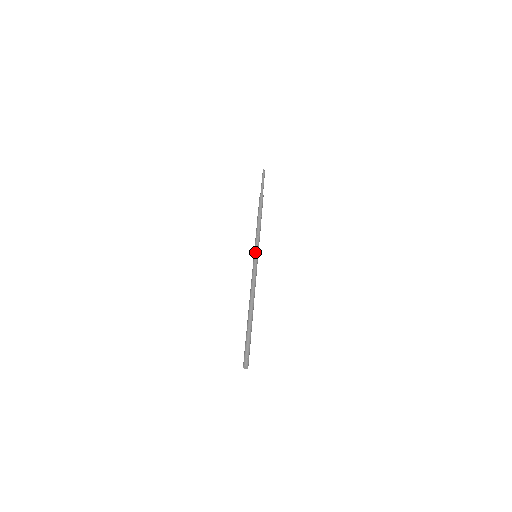
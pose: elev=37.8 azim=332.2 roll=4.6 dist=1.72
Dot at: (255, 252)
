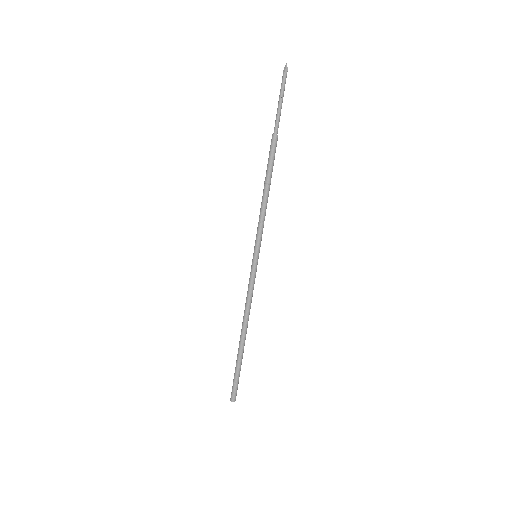
Dot at: occluded
